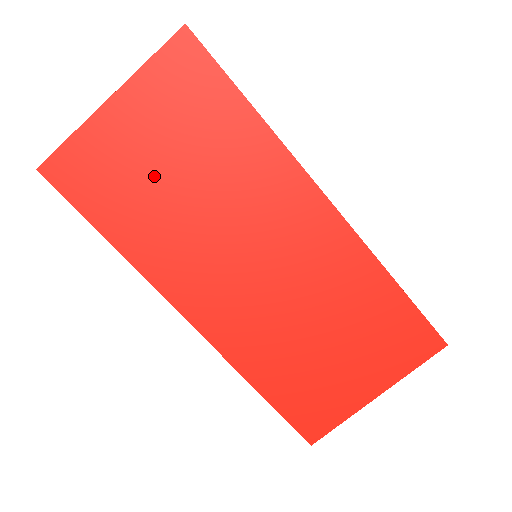
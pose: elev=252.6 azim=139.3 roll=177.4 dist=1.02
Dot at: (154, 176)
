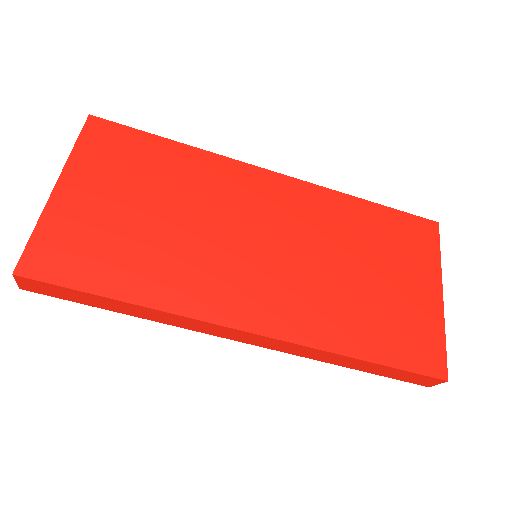
Dot at: (131, 223)
